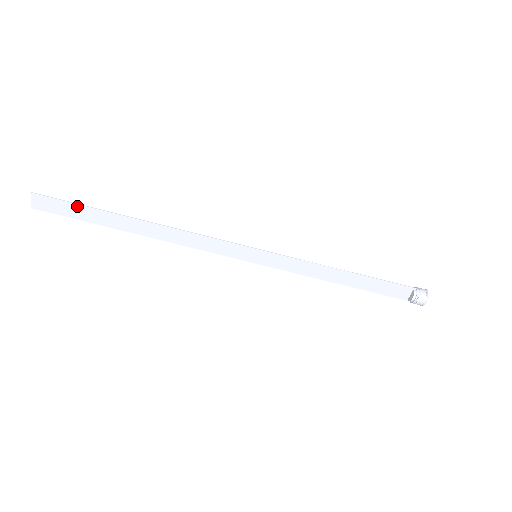
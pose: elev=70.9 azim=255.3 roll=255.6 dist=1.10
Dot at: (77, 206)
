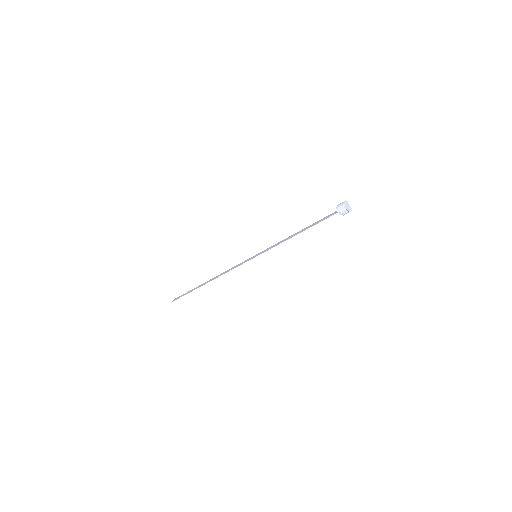
Dot at: occluded
